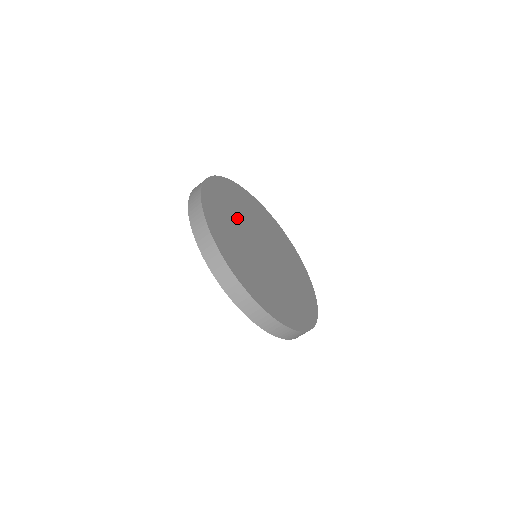
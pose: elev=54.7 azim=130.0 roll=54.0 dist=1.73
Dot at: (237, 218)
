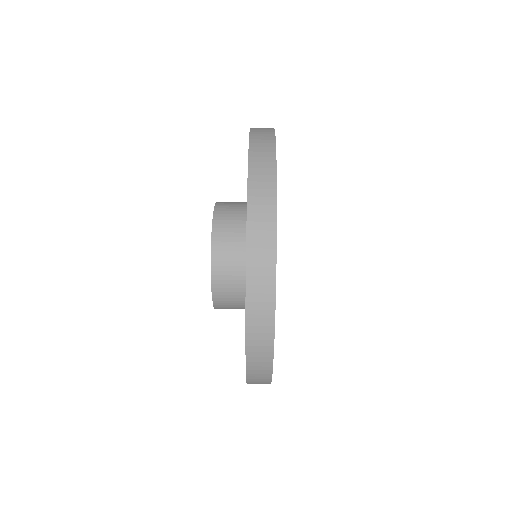
Dot at: occluded
